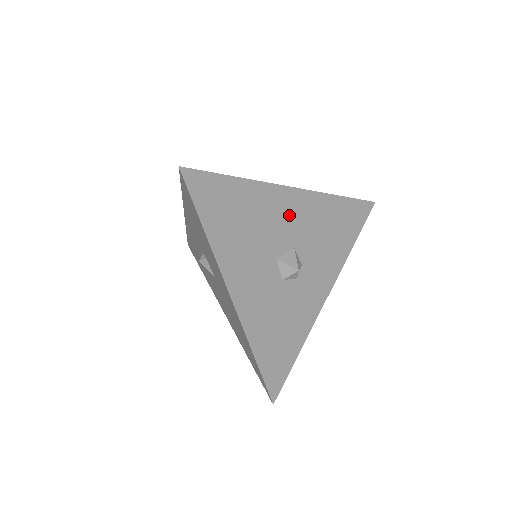
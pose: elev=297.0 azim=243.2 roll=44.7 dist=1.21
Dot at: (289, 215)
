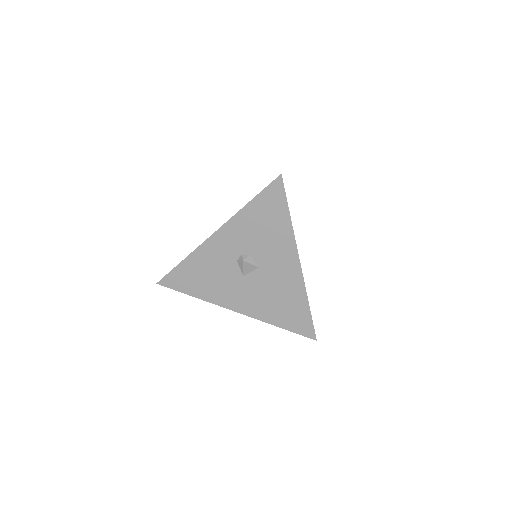
Dot at: occluded
